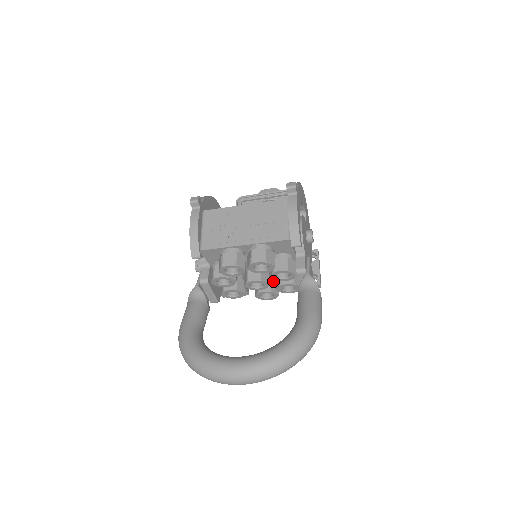
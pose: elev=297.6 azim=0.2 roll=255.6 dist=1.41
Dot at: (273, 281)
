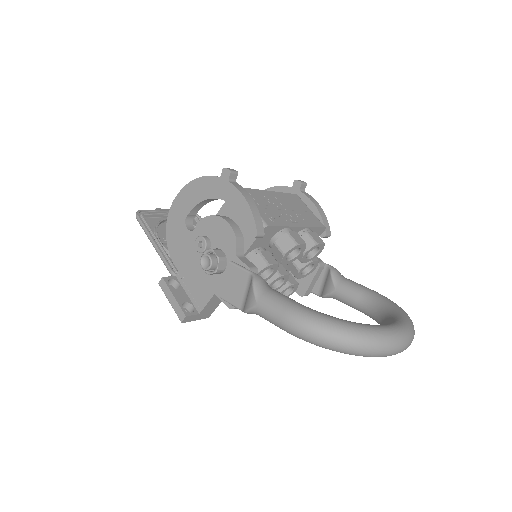
Dot at: occluded
